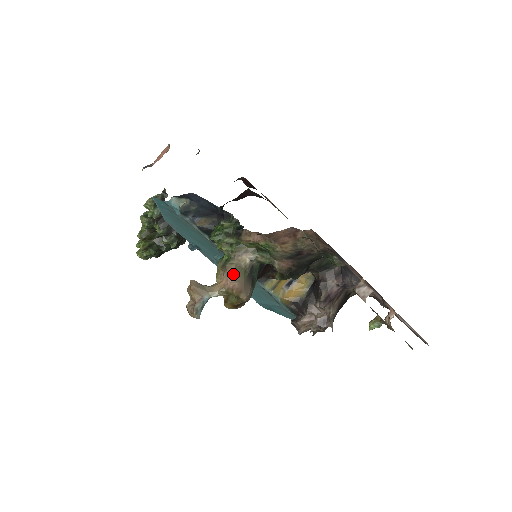
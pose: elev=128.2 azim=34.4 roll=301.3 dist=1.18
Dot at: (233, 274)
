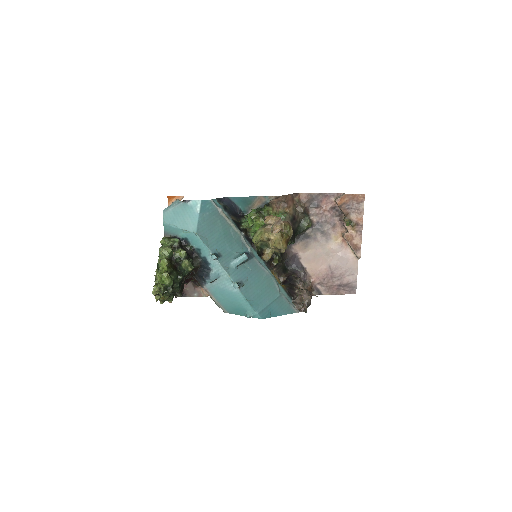
Dot at: occluded
